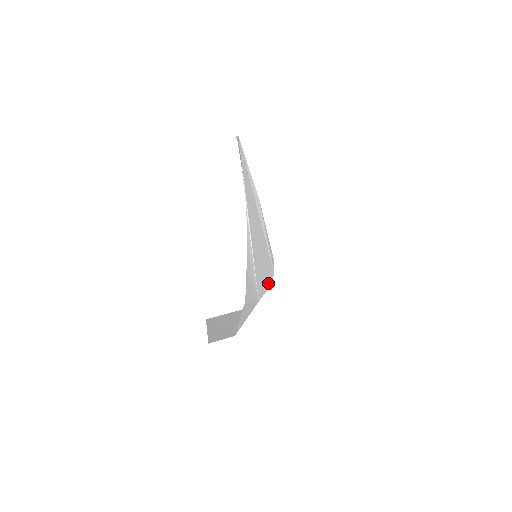
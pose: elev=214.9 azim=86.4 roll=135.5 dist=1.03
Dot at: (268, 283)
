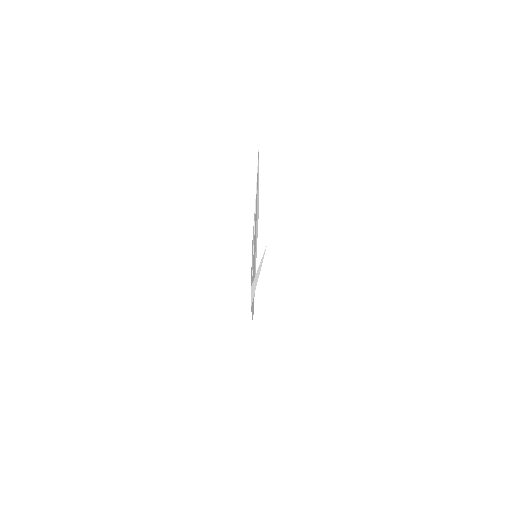
Dot at: (252, 312)
